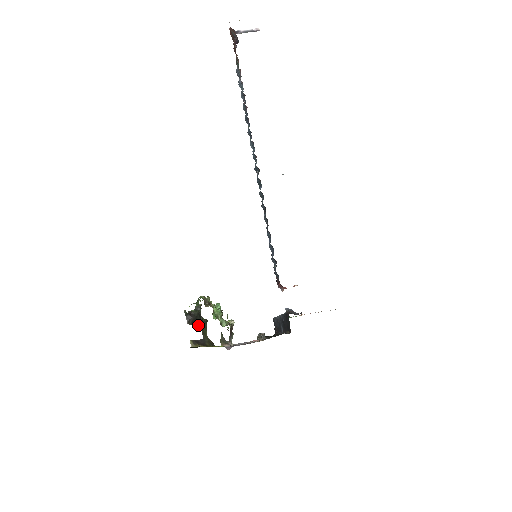
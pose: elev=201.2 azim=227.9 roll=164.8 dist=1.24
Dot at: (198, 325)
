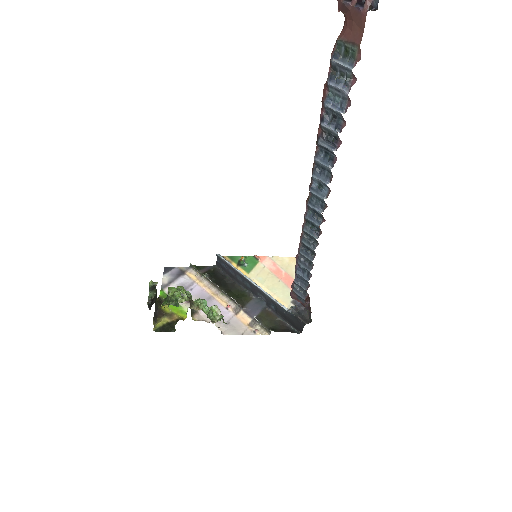
Dot at: occluded
